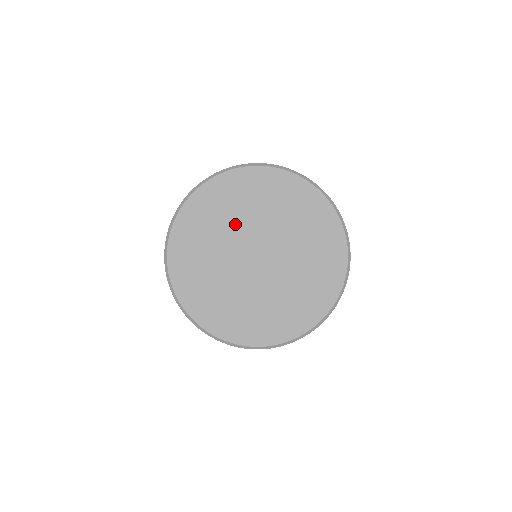
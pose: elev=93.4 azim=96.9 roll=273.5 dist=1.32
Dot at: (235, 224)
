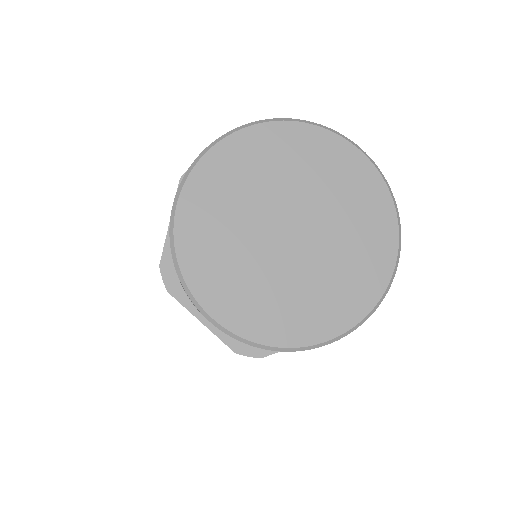
Dot at: (276, 184)
